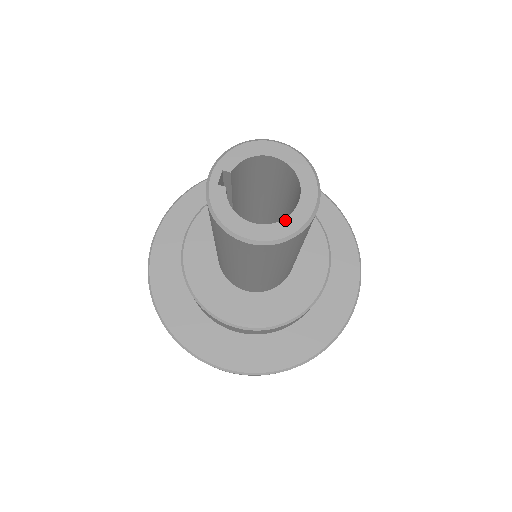
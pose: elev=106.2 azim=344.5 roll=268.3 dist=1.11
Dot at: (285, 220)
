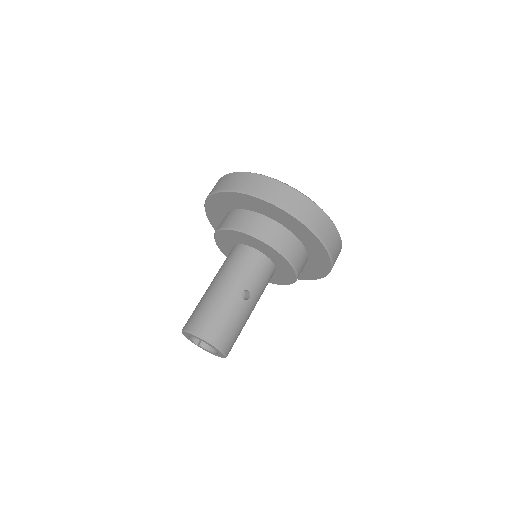
Dot at: (218, 353)
